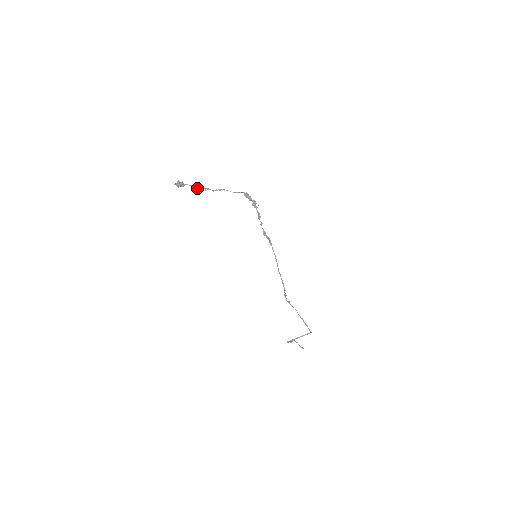
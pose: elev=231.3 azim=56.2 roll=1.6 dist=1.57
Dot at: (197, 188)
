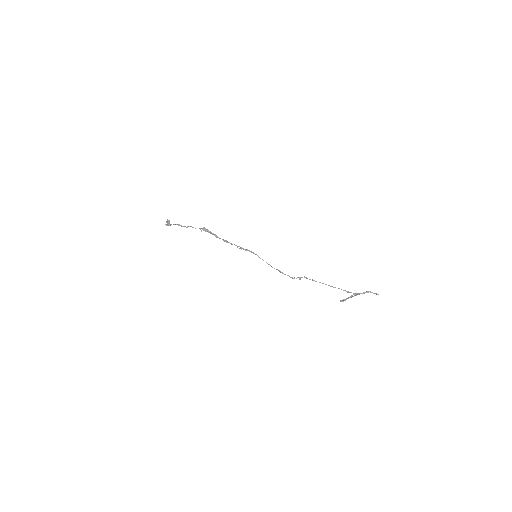
Dot at: (178, 225)
